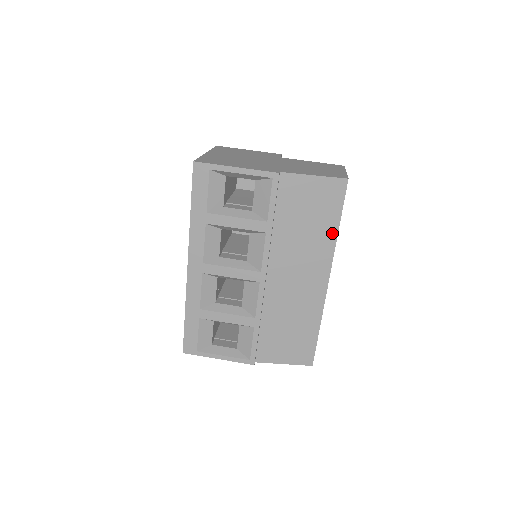
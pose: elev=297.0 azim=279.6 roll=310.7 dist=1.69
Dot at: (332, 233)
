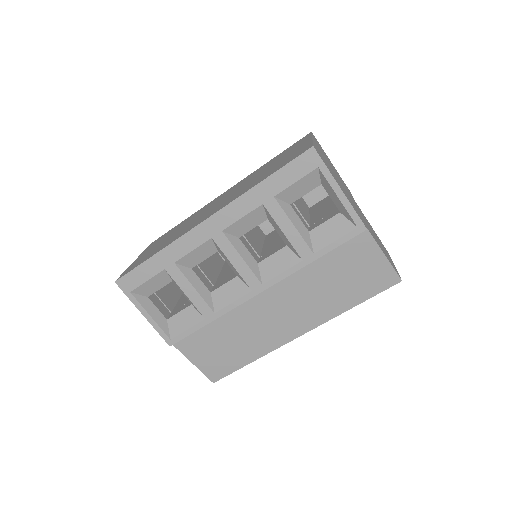
Dot at: (345, 306)
